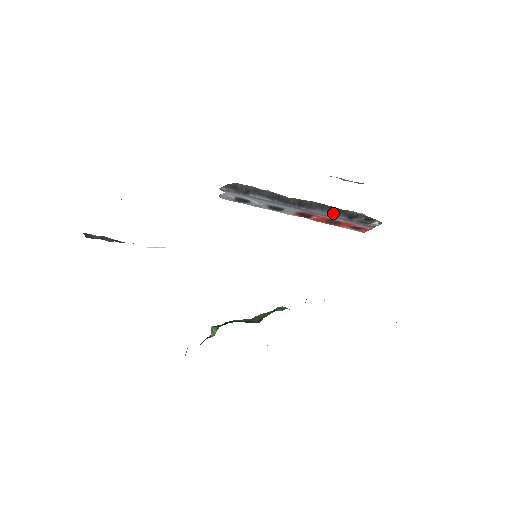
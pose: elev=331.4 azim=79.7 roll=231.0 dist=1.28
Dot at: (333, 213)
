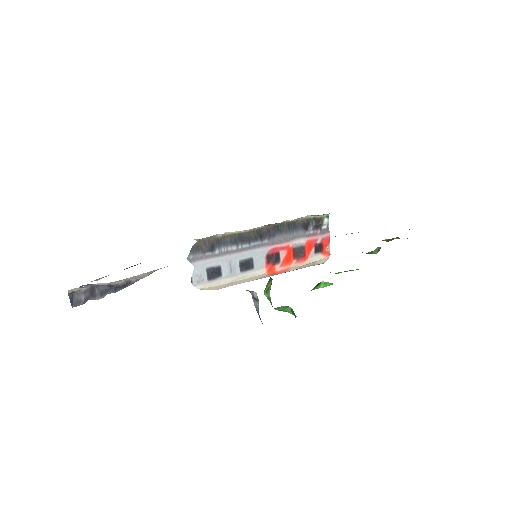
Dot at: (290, 232)
